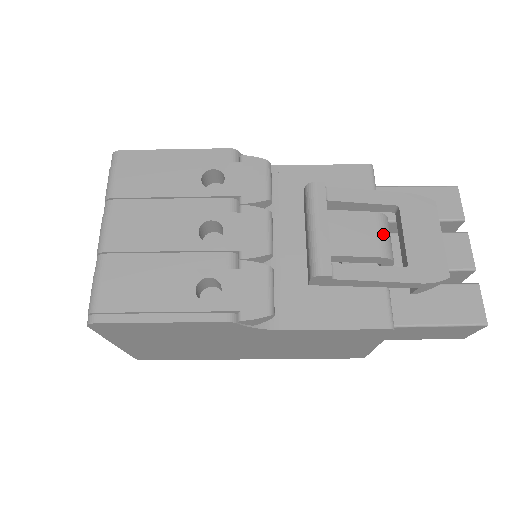
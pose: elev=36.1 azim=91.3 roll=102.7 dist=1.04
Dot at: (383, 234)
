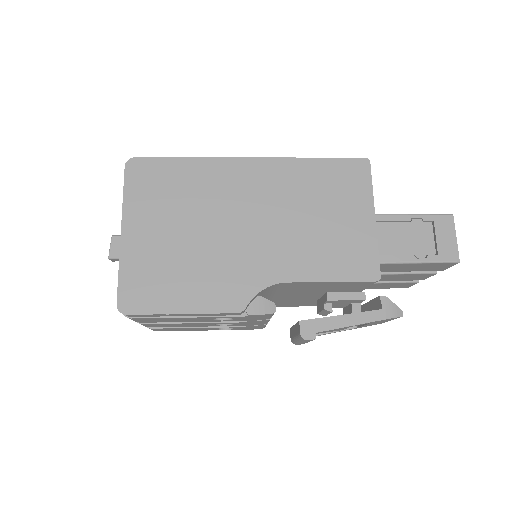
Dot at: occluded
